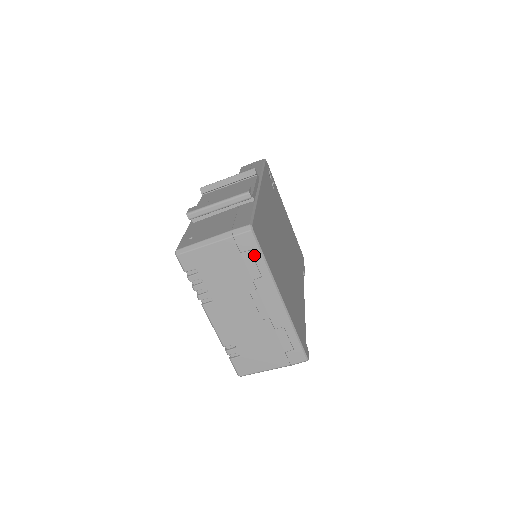
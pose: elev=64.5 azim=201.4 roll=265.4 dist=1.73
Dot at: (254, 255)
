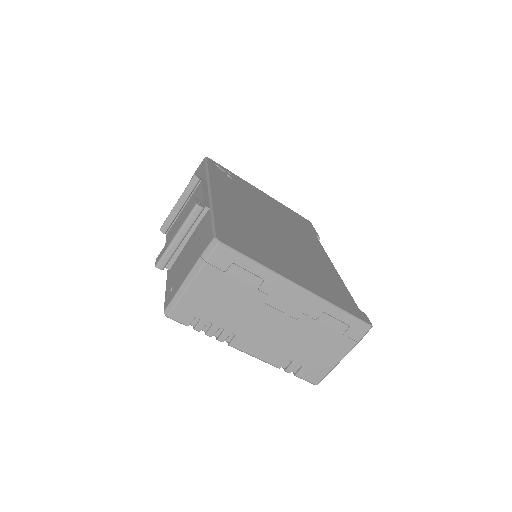
Dot at: (240, 265)
